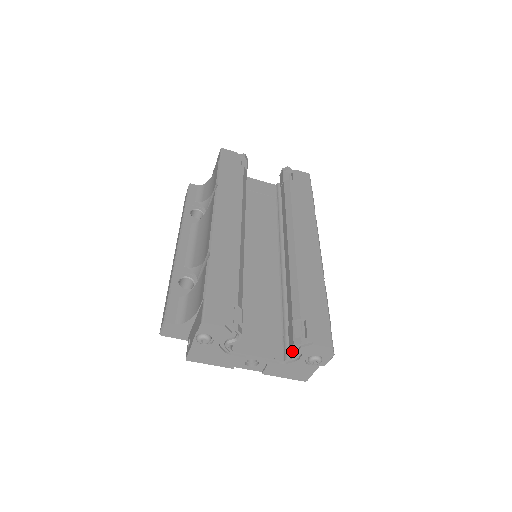
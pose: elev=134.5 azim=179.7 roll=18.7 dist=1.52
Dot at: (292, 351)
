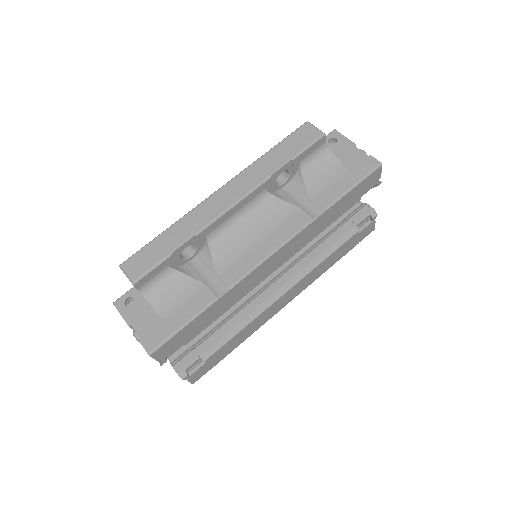
Dot at: (174, 368)
